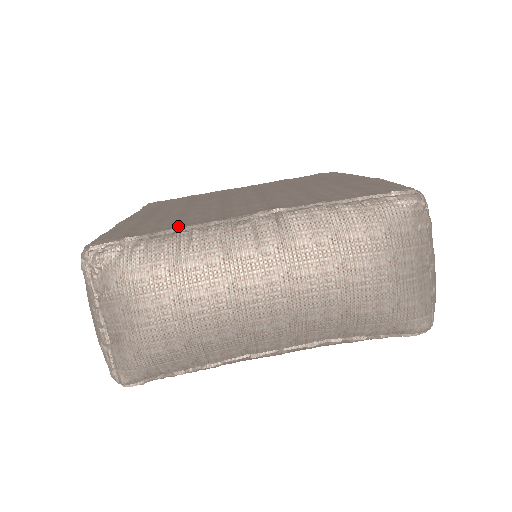
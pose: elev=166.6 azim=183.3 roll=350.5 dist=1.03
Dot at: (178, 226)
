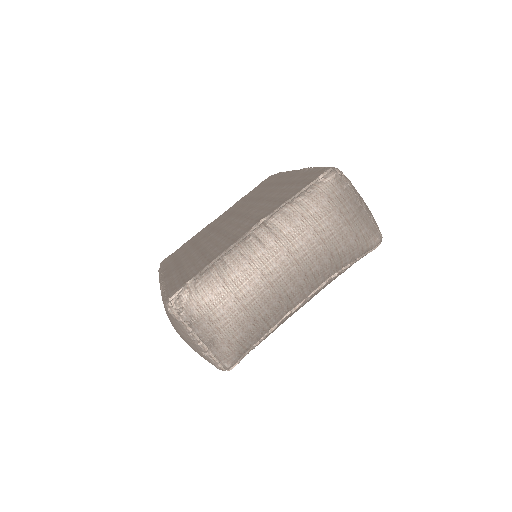
Dot at: (212, 260)
